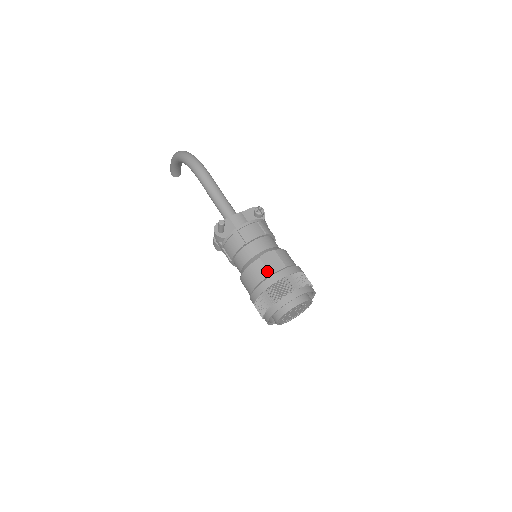
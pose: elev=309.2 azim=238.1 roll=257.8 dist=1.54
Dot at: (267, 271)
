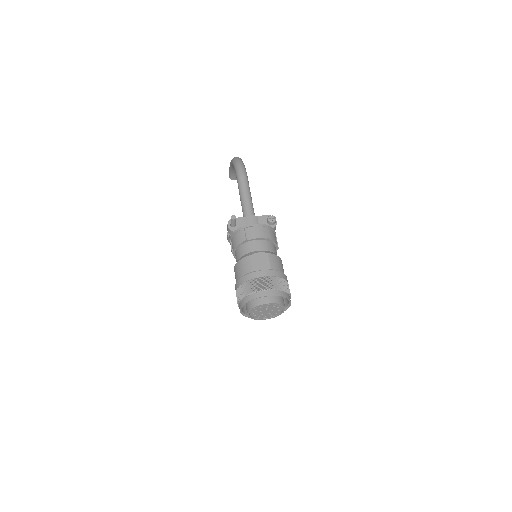
Dot at: (253, 267)
